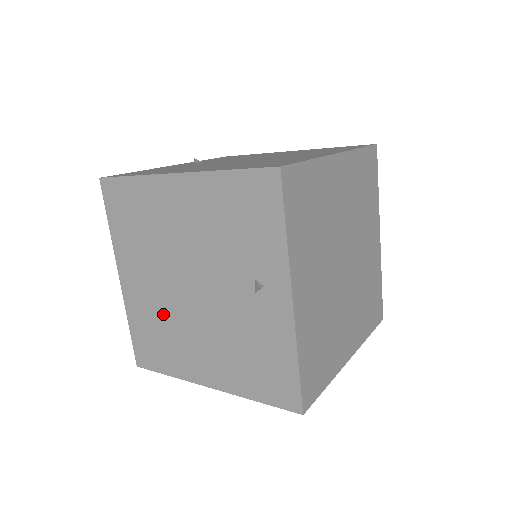
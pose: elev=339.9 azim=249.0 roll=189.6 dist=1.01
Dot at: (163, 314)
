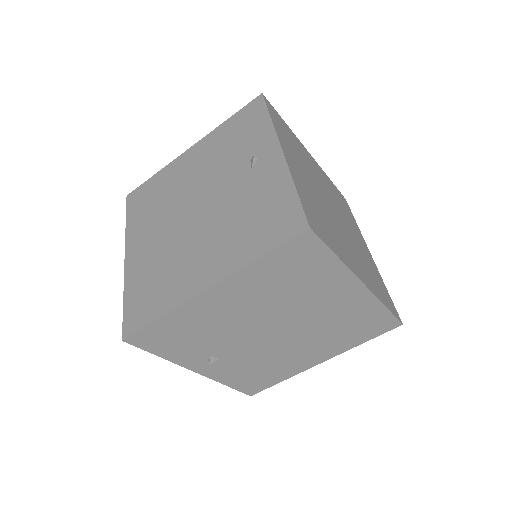
Dot at: (164, 255)
